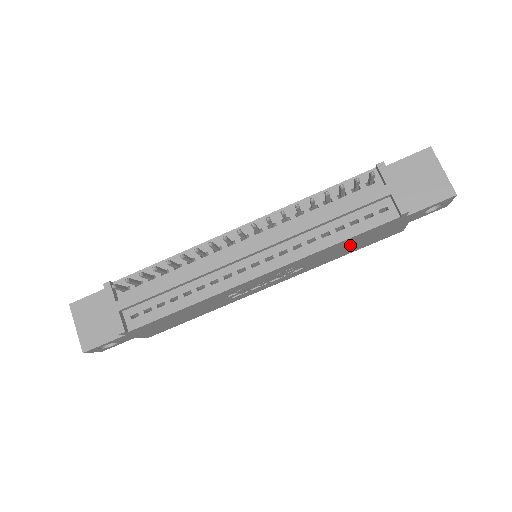
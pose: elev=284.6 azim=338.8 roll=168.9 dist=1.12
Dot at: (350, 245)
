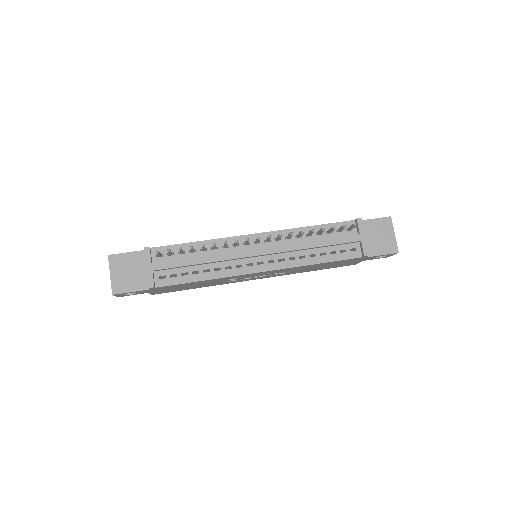
Dot at: (322, 266)
